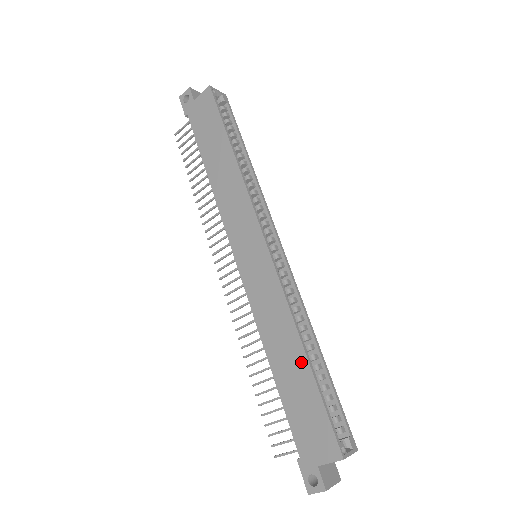
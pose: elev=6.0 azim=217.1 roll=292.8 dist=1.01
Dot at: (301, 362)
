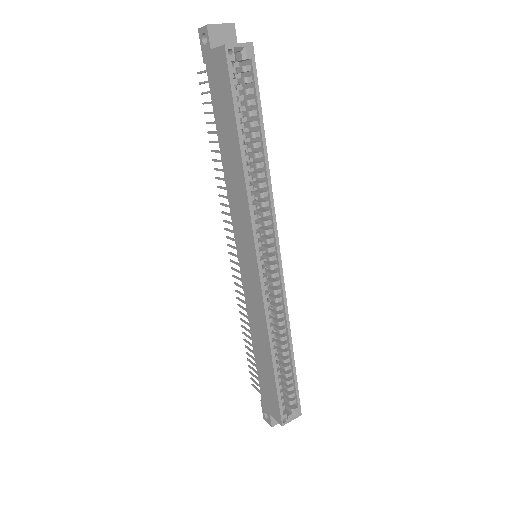
Dot at: (269, 361)
